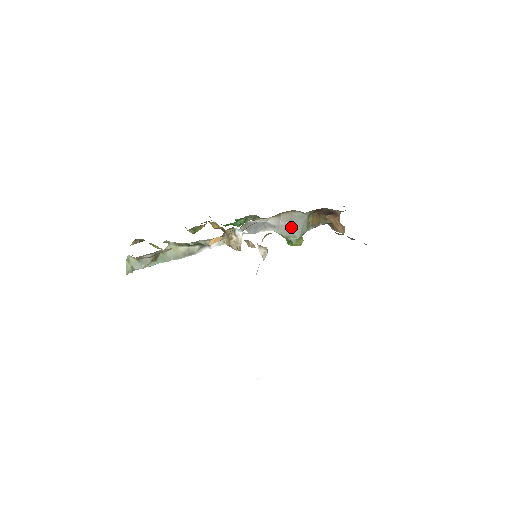
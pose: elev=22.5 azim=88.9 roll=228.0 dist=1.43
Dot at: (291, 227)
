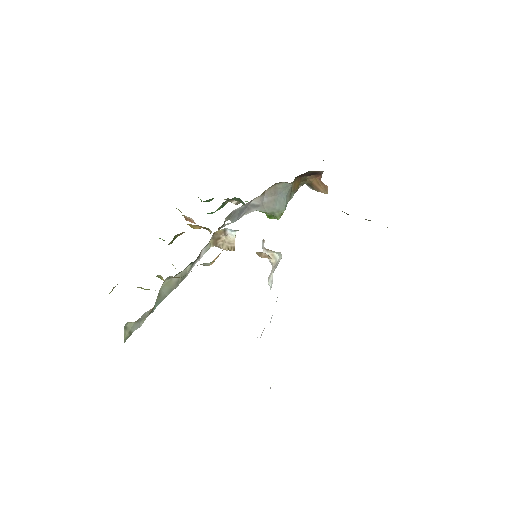
Dot at: (275, 201)
